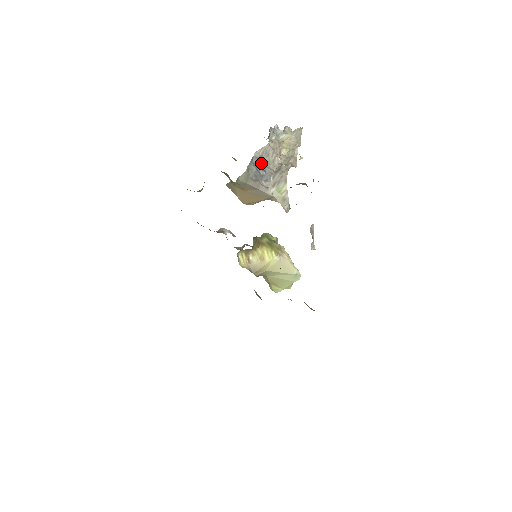
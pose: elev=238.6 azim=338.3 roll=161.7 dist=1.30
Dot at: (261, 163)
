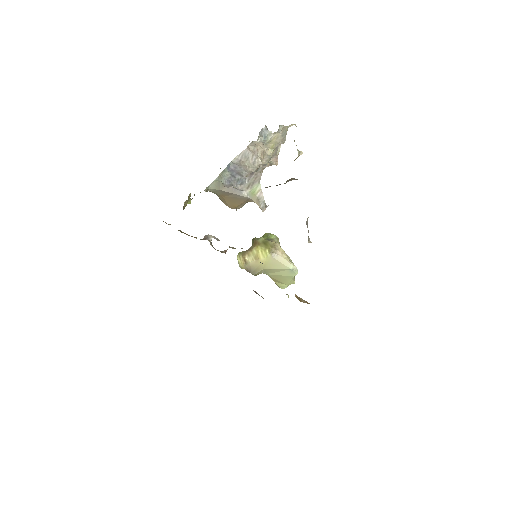
Dot at: (239, 168)
